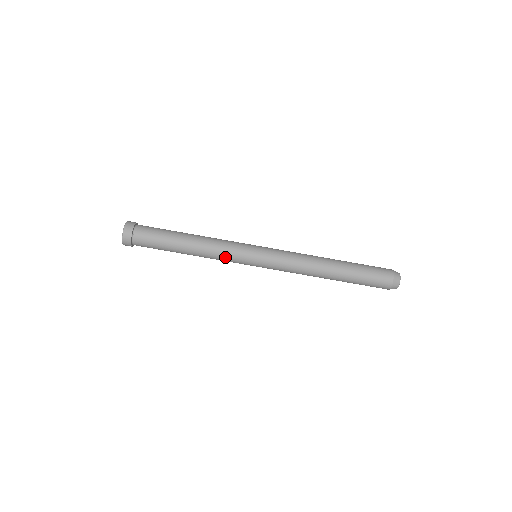
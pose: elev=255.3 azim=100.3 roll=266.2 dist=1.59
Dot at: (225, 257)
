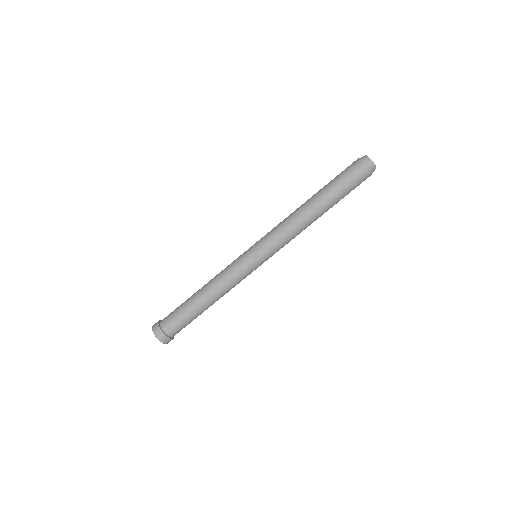
Dot at: (239, 282)
